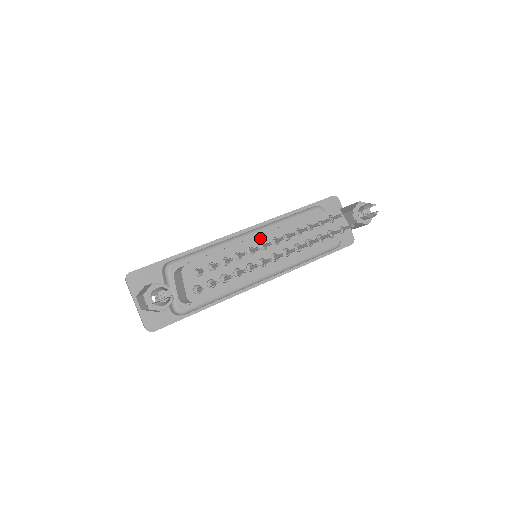
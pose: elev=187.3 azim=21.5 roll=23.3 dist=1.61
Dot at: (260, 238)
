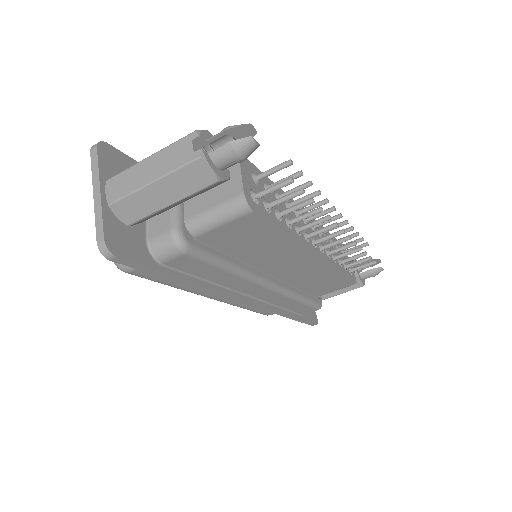
Dot at: occluded
